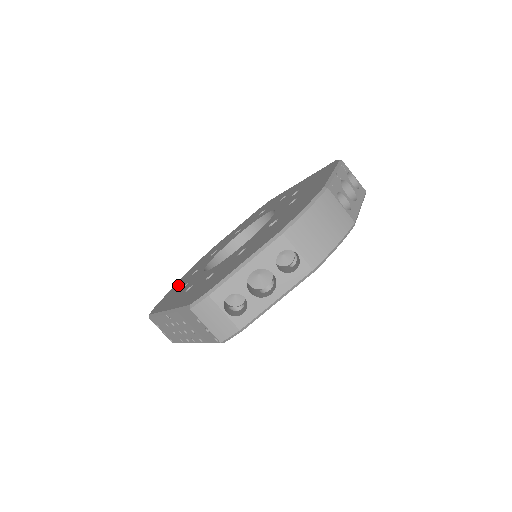
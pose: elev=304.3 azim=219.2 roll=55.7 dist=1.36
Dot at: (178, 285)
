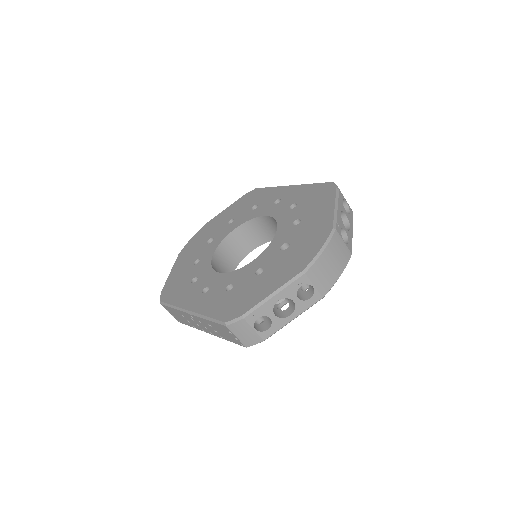
Dot at: (181, 271)
